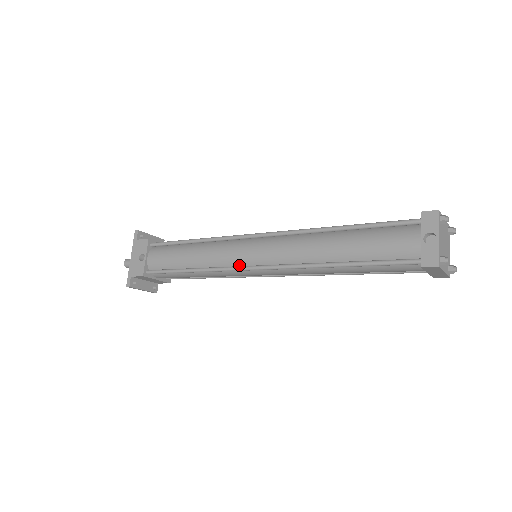
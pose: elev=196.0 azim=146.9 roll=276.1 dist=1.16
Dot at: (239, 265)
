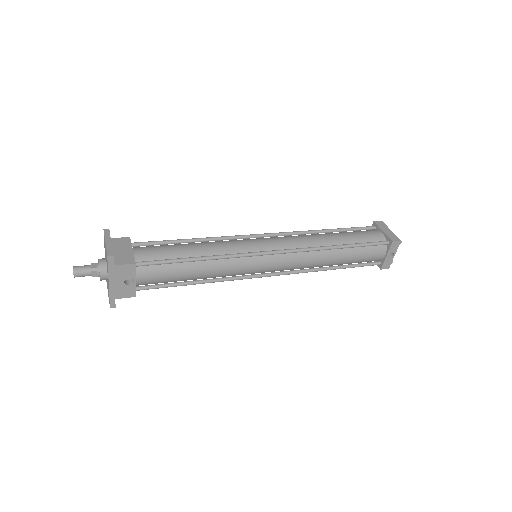
Dot at: (252, 274)
